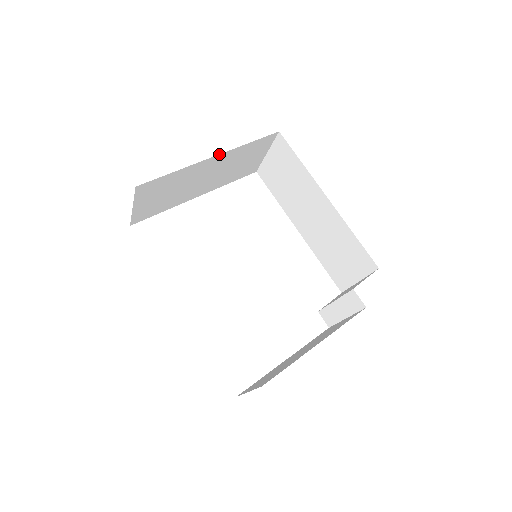
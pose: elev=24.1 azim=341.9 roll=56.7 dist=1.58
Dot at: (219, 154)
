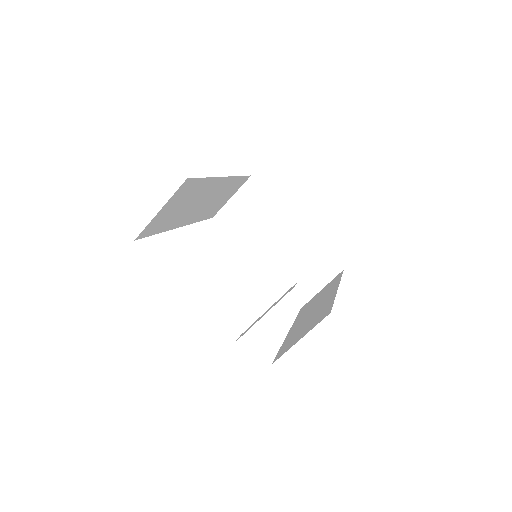
Dot at: (301, 226)
